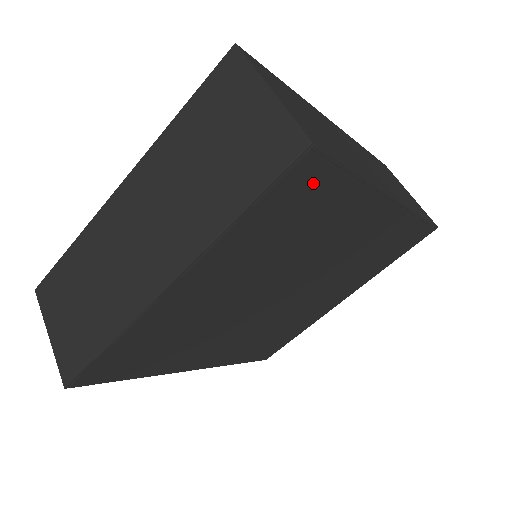
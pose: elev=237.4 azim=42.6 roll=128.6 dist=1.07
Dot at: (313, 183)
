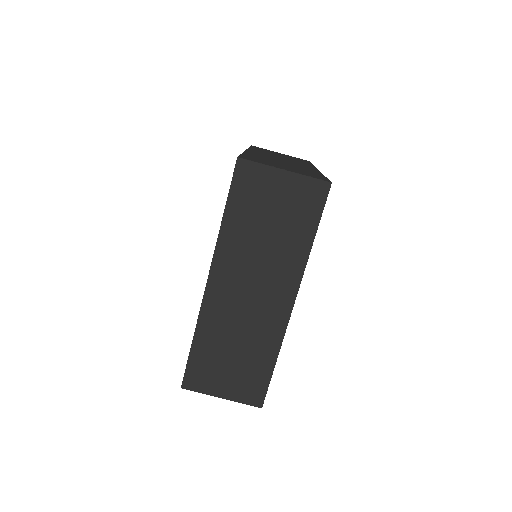
Dot at: occluded
